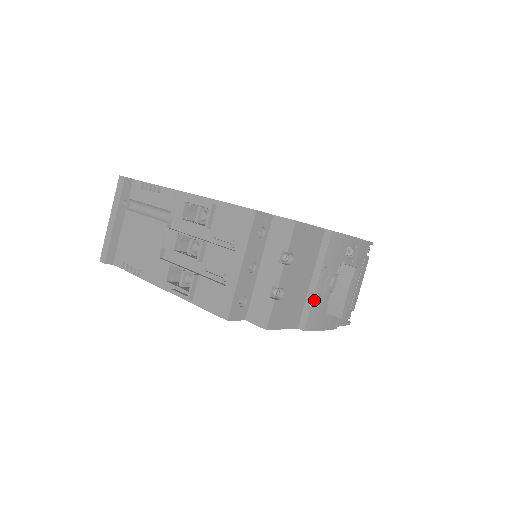
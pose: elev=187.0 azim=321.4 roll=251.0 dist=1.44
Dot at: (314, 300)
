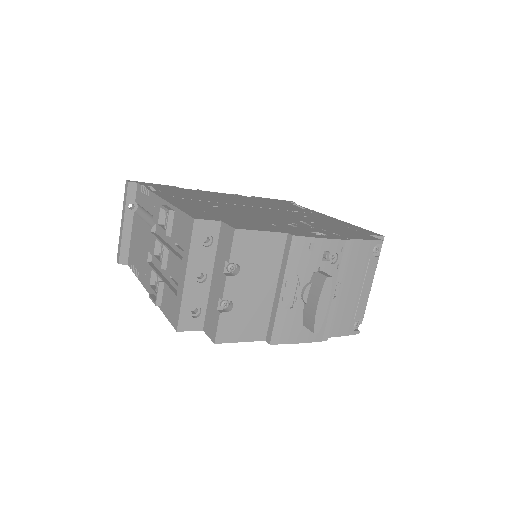
Dot at: (279, 312)
